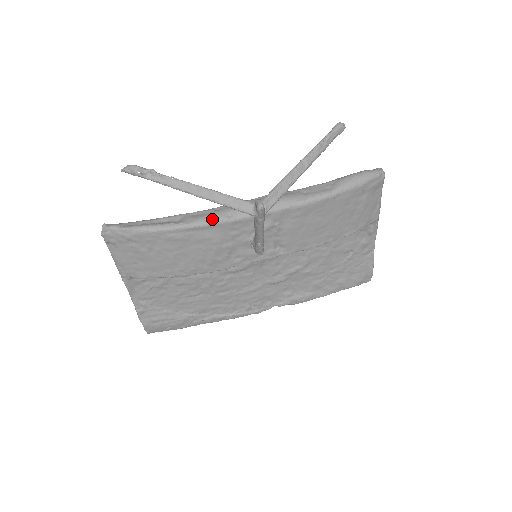
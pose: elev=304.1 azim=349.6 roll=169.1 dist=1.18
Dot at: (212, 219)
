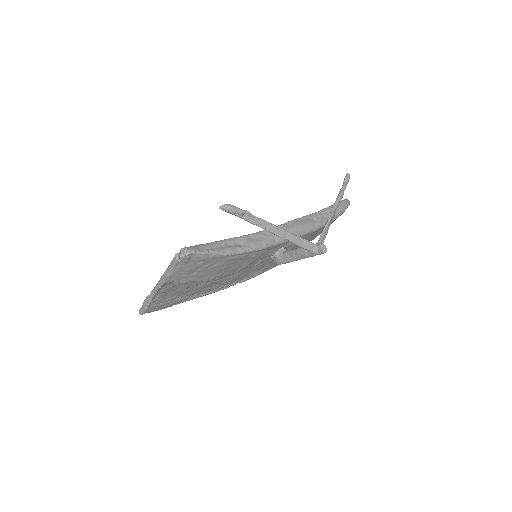
Dot at: (266, 244)
